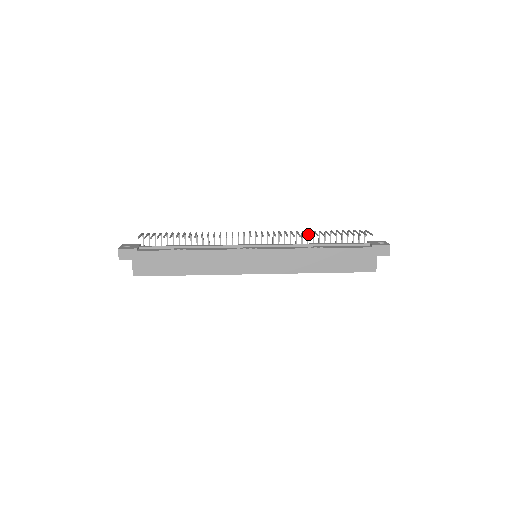
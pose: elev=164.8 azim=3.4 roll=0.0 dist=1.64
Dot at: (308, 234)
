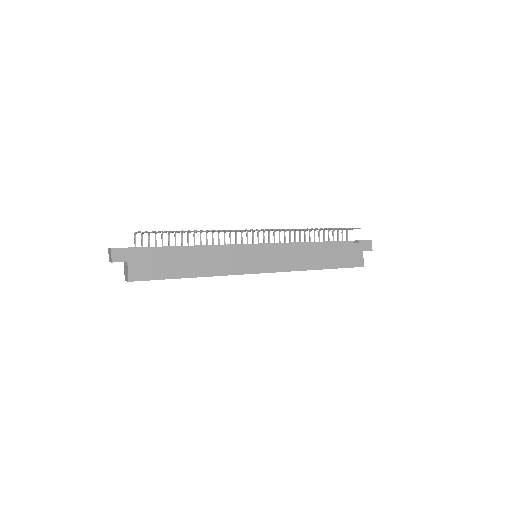
Dot at: (300, 233)
